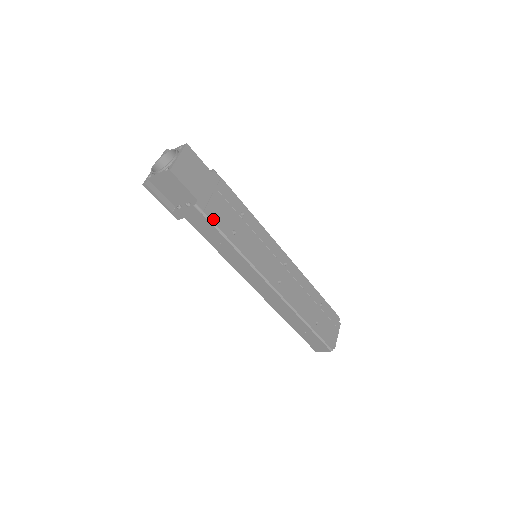
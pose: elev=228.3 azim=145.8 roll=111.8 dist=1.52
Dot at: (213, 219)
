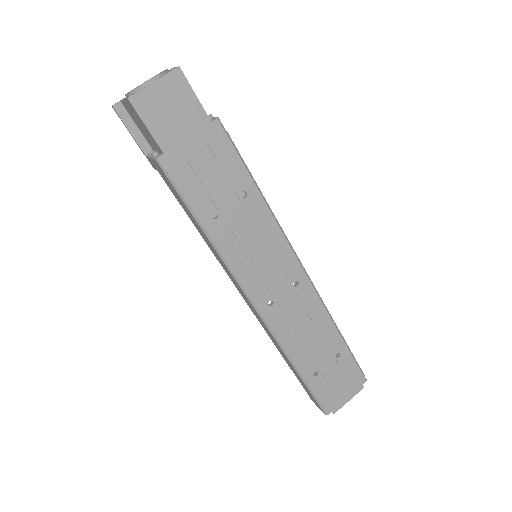
Dot at: (182, 187)
